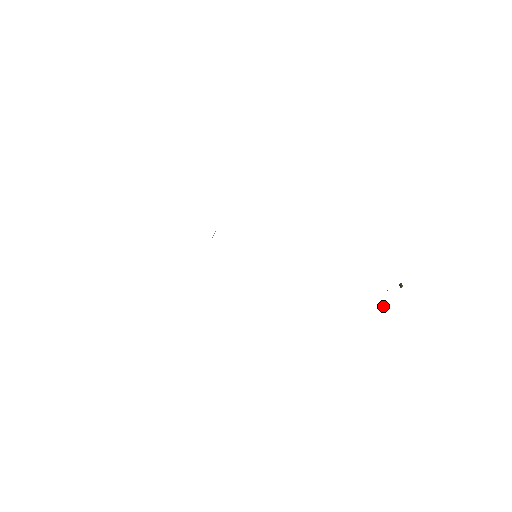
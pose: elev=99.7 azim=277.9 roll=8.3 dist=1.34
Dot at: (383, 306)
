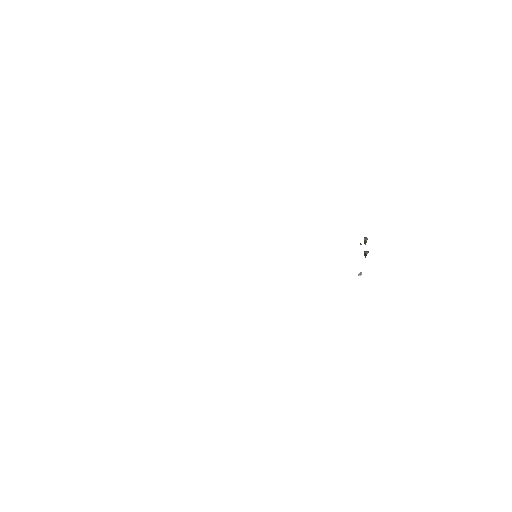
Dot at: occluded
